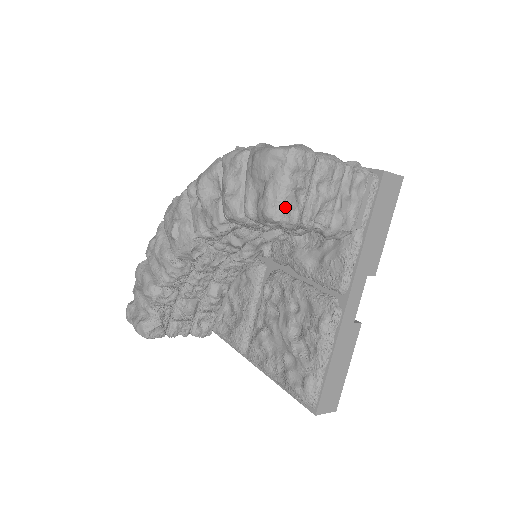
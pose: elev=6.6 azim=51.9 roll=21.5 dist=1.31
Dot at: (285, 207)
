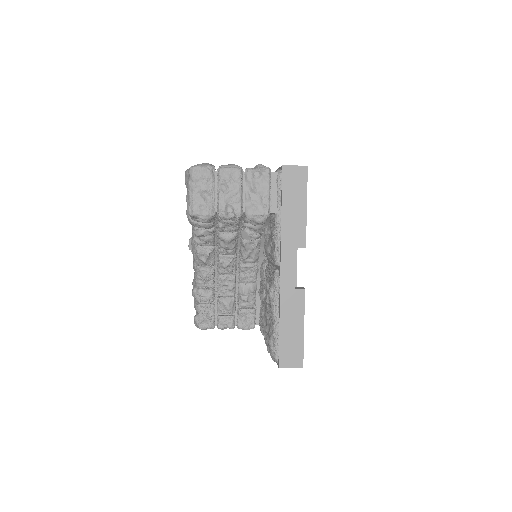
Dot at: (195, 205)
